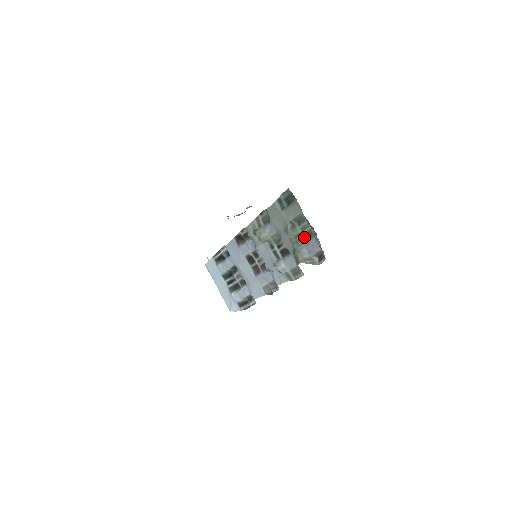
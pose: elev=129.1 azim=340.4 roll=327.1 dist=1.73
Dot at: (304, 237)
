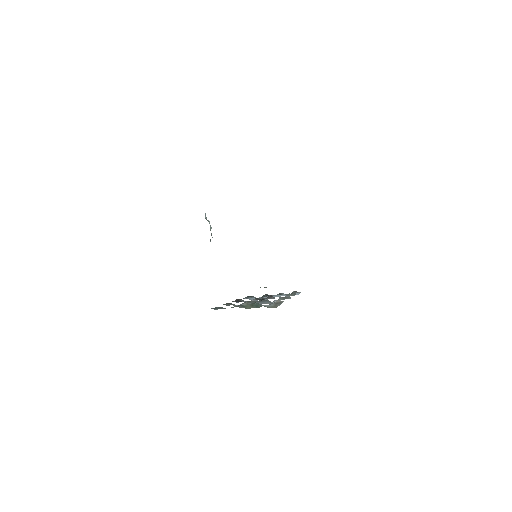
Dot at: (254, 304)
